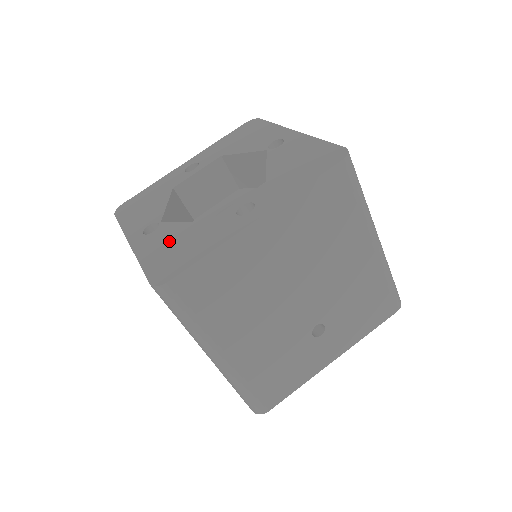
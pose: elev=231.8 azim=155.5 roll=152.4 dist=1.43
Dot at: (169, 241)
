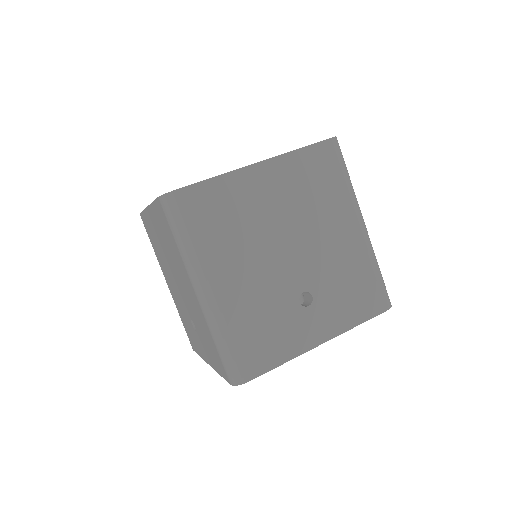
Dot at: occluded
